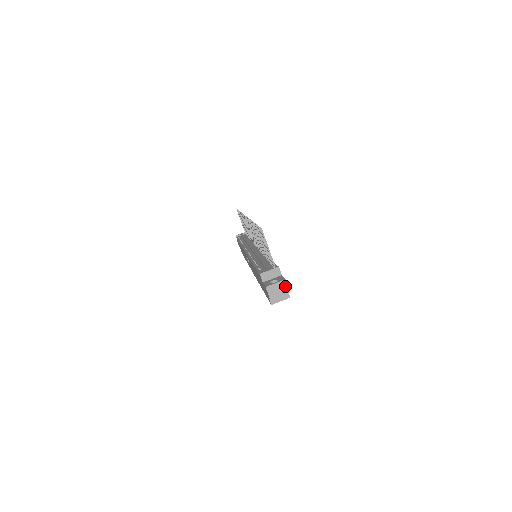
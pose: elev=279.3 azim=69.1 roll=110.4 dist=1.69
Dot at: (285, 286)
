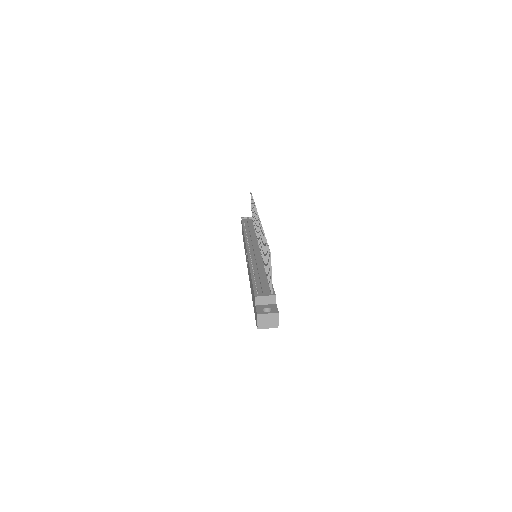
Dot at: (276, 319)
